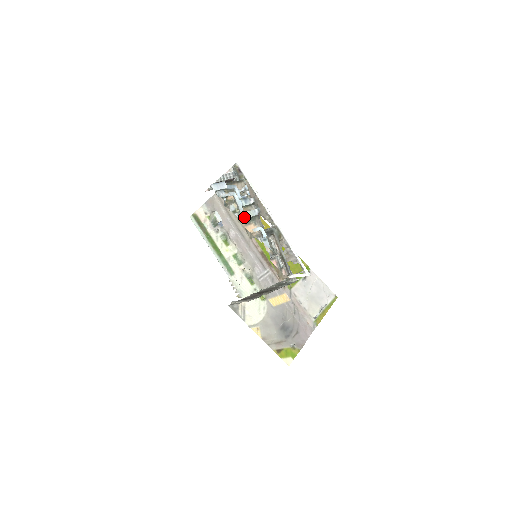
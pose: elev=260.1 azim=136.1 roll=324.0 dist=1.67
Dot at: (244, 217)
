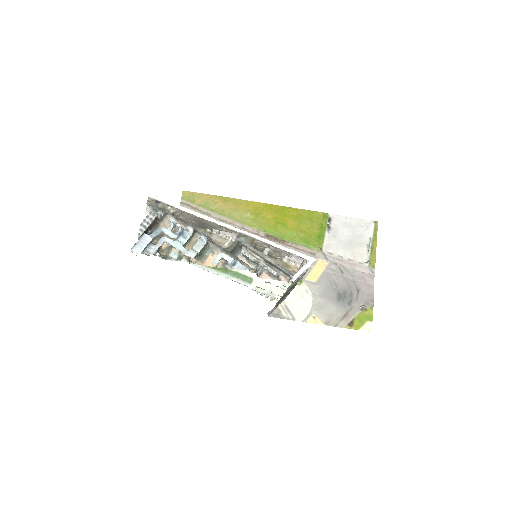
Dot at: (193, 257)
